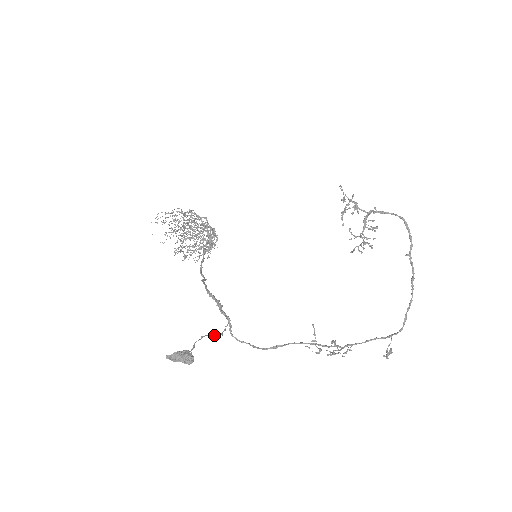
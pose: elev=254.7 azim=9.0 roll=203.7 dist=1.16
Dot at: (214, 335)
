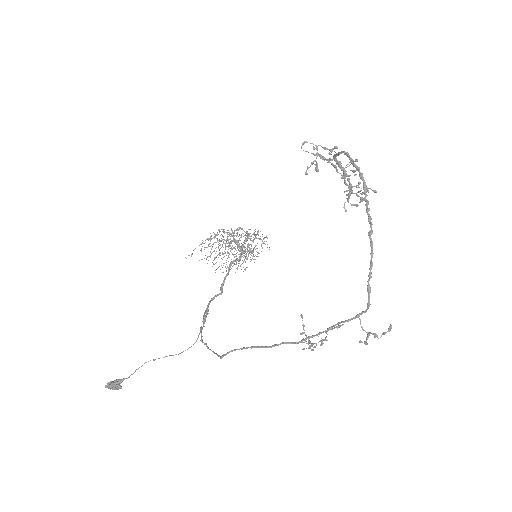
Dot at: occluded
